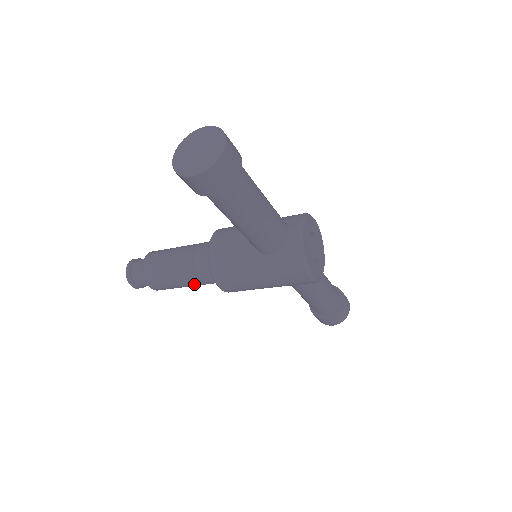
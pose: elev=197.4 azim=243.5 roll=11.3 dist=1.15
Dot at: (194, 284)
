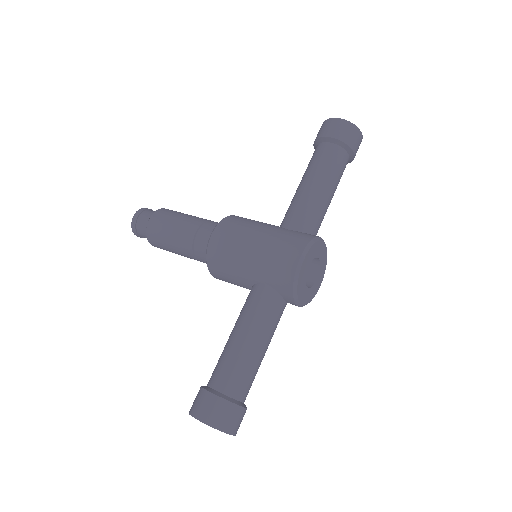
Dot at: occluded
